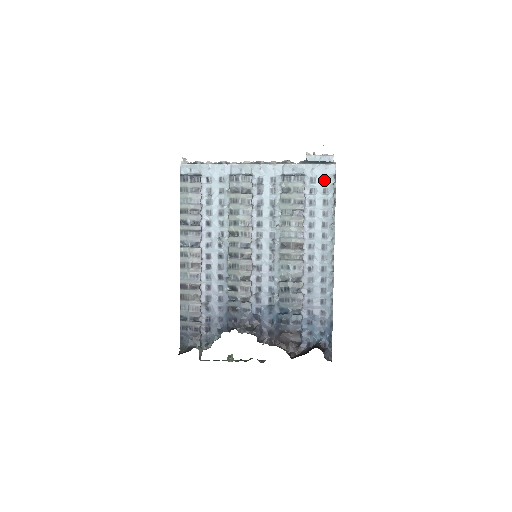
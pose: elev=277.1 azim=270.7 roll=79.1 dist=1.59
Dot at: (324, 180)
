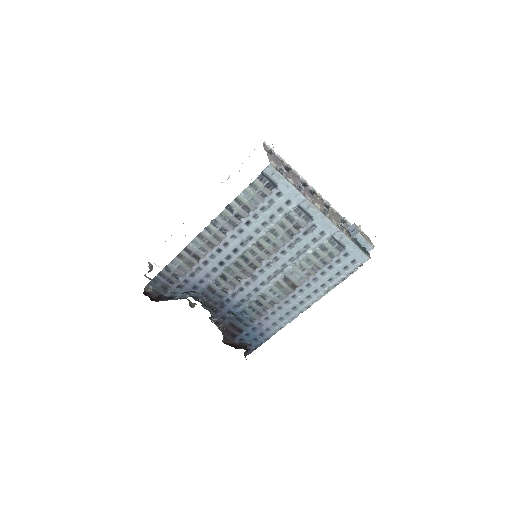
Dot at: (353, 261)
